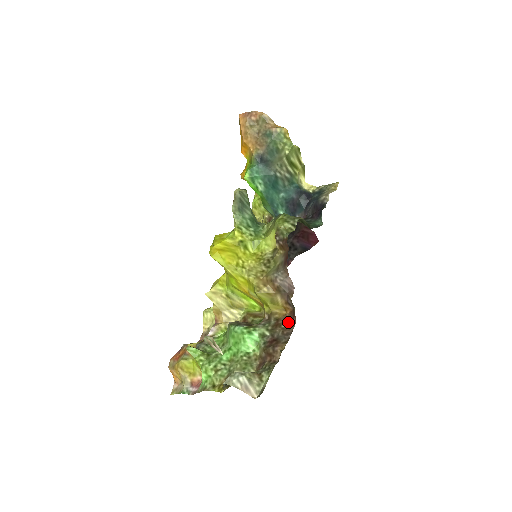
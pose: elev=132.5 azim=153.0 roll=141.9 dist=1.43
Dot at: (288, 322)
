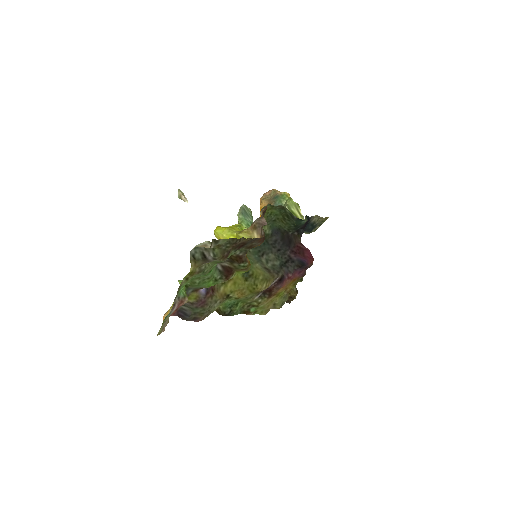
Dot at: (258, 241)
